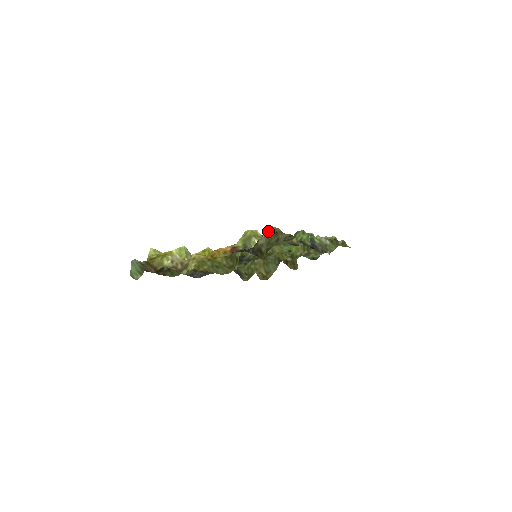
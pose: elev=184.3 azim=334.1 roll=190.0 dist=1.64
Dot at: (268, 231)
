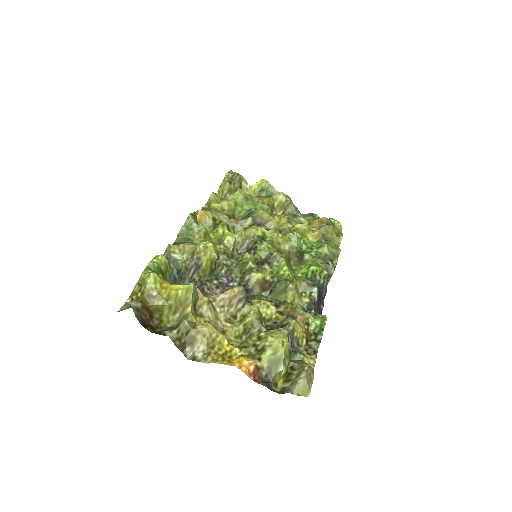
Dot at: (304, 392)
